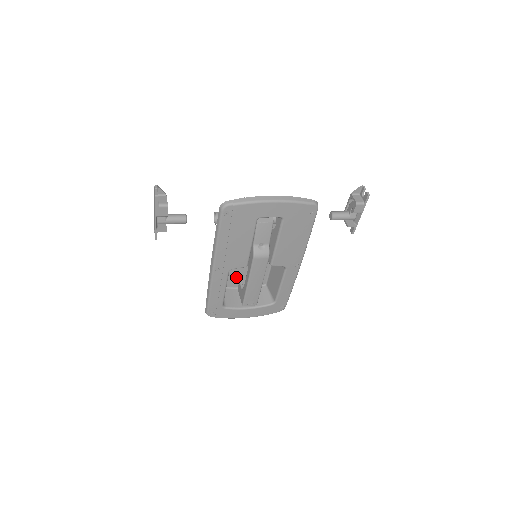
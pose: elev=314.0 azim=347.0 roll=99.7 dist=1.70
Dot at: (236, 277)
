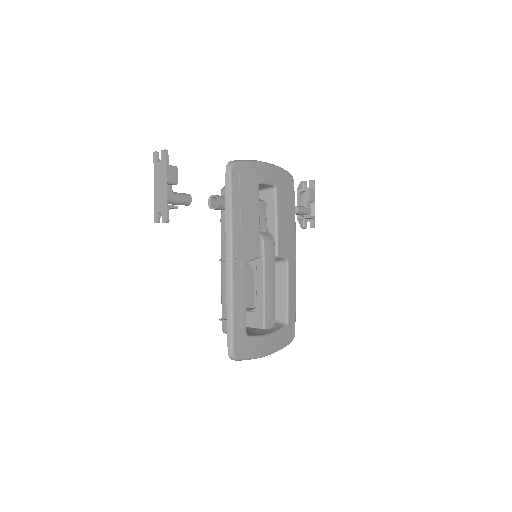
Dot at: occluded
